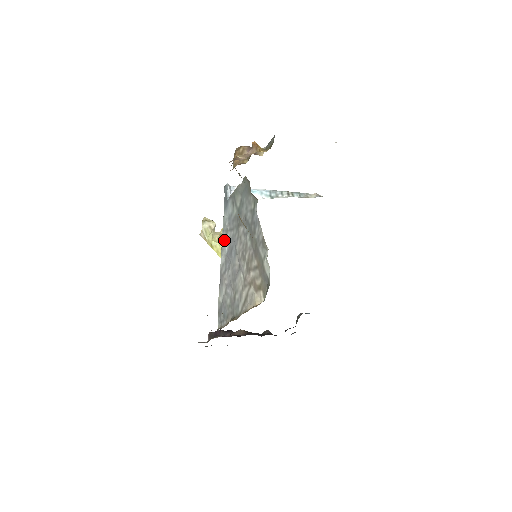
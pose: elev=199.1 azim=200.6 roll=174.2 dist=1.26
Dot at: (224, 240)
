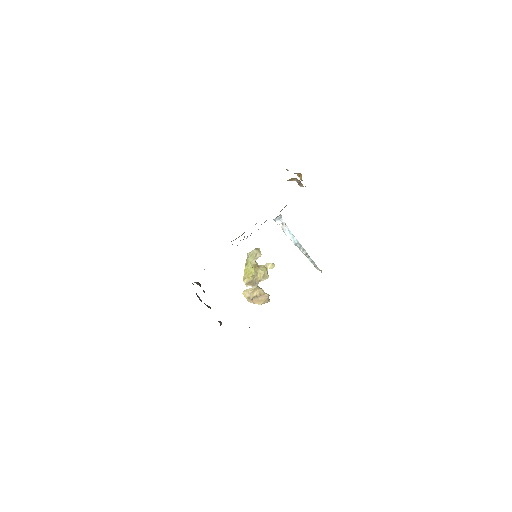
Dot at: occluded
